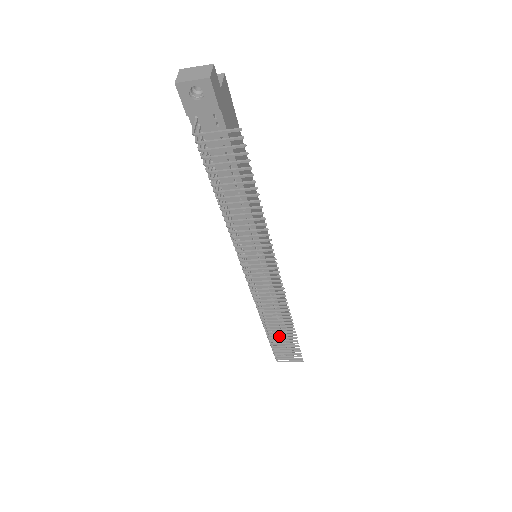
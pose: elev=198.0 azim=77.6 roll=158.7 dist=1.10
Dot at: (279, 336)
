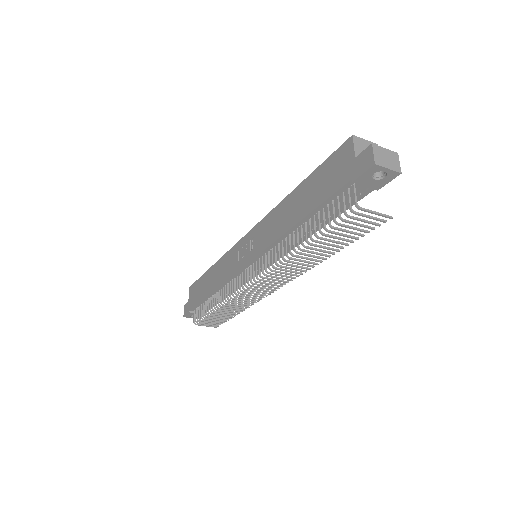
Dot at: (223, 313)
